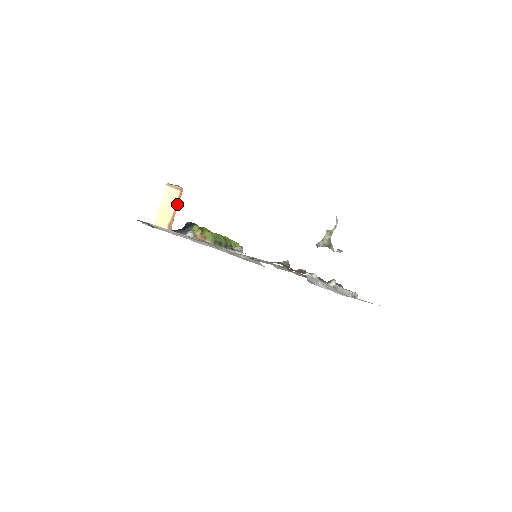
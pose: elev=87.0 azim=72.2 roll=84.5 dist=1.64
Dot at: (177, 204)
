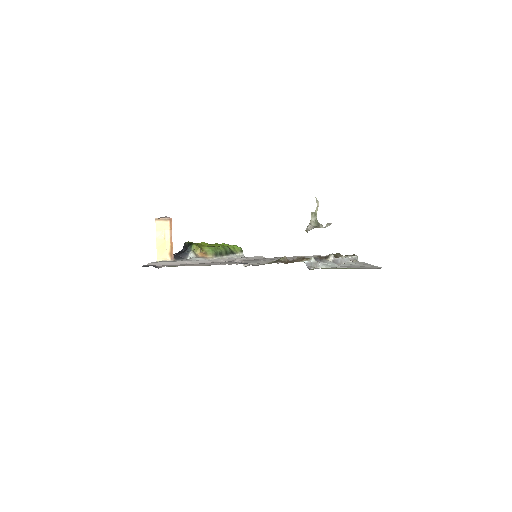
Dot at: (171, 233)
